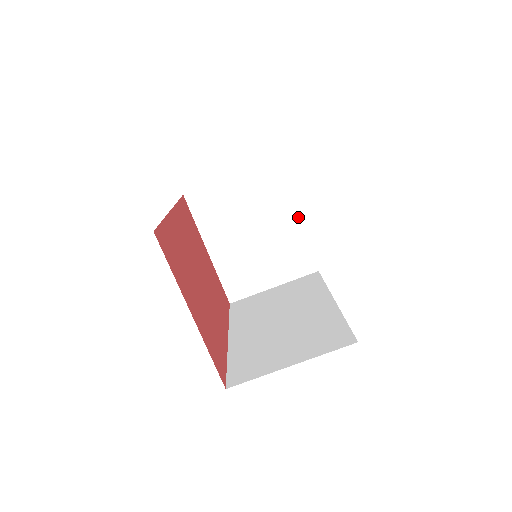
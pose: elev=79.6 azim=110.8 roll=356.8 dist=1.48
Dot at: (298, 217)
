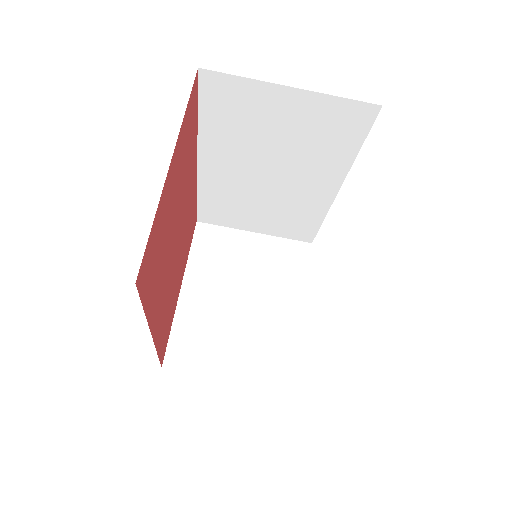
Dot at: (304, 311)
